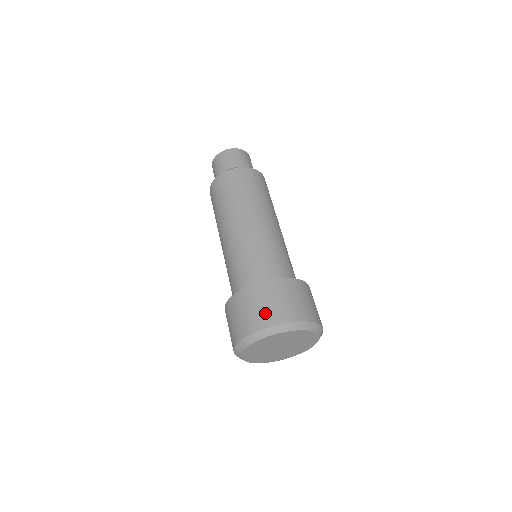
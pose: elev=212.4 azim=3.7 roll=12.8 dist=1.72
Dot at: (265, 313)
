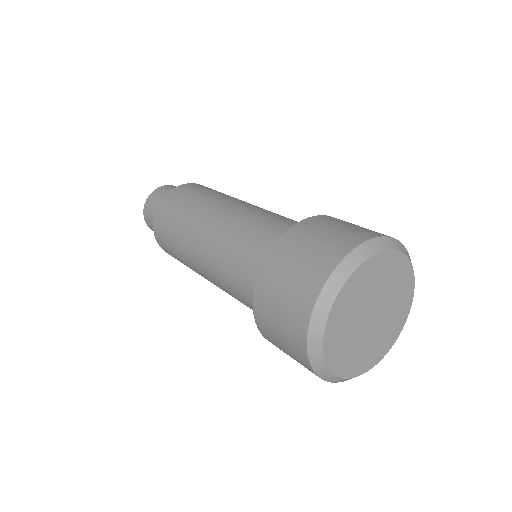
Dot at: (335, 240)
